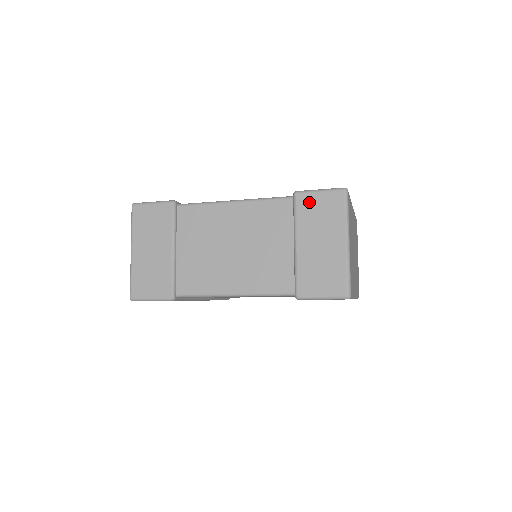
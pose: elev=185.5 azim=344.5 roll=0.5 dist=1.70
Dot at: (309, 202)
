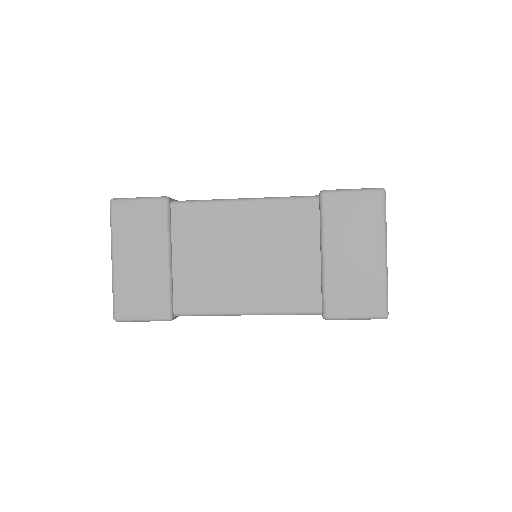
Dot at: (340, 204)
